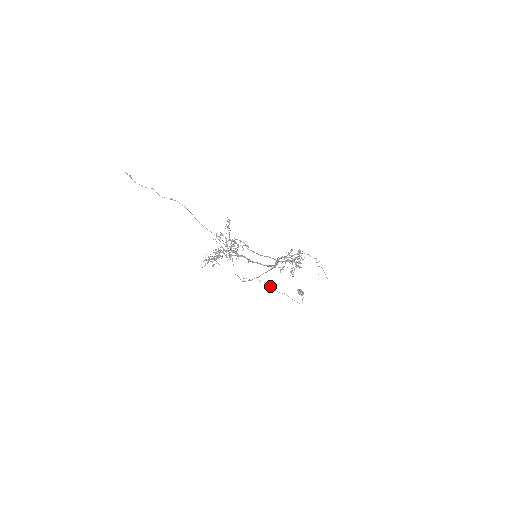
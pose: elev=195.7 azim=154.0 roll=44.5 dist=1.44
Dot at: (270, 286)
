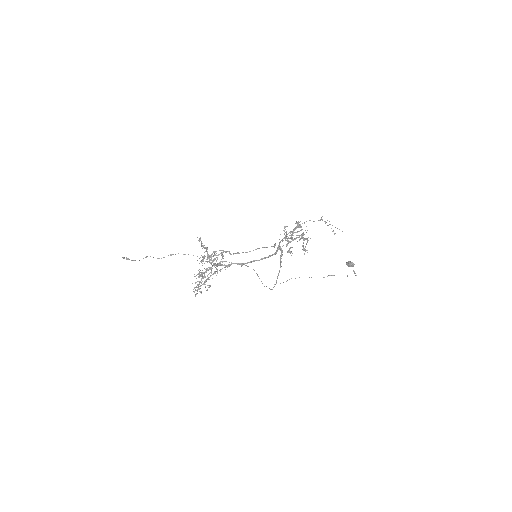
Dot at: (309, 277)
